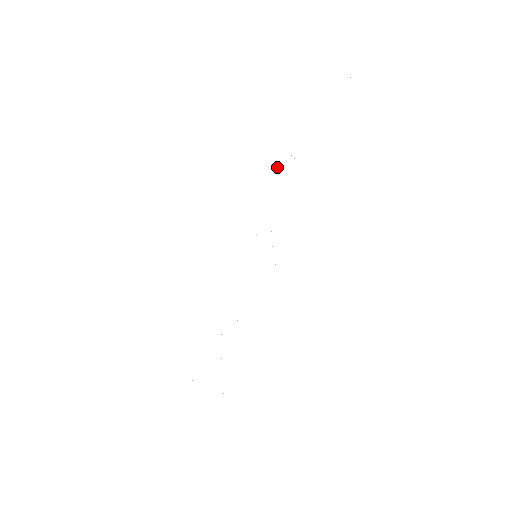
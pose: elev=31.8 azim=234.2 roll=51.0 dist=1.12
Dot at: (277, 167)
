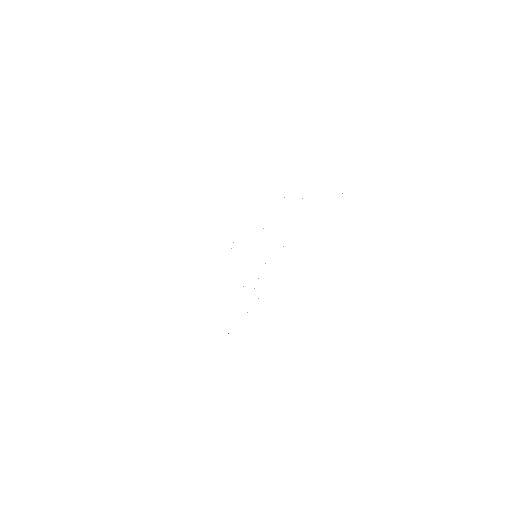
Dot at: occluded
